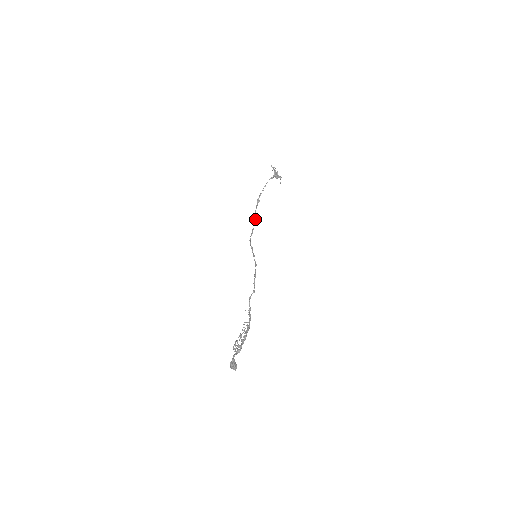
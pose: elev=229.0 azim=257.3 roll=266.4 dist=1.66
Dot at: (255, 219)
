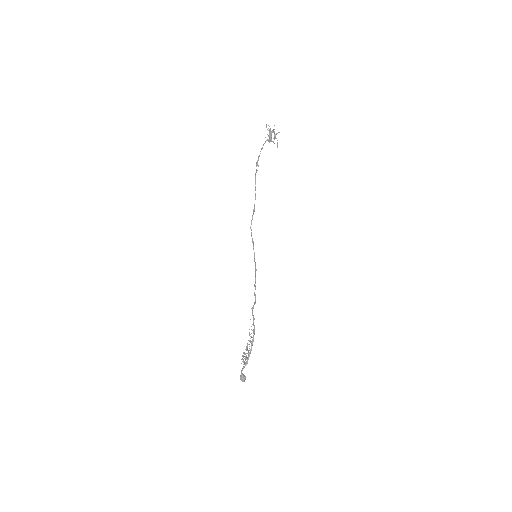
Dot at: (255, 194)
